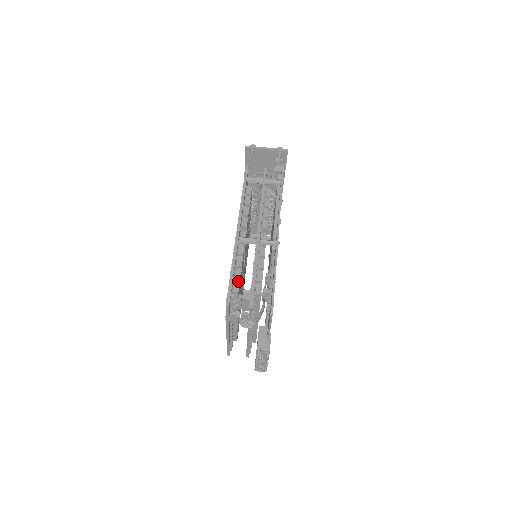
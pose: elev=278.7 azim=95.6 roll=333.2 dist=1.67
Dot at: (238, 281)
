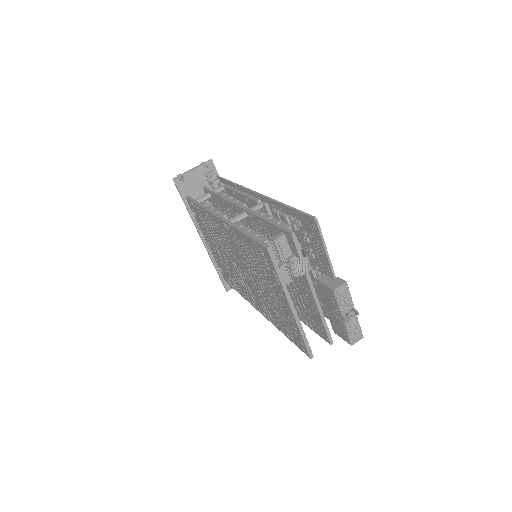
Dot at: (259, 235)
